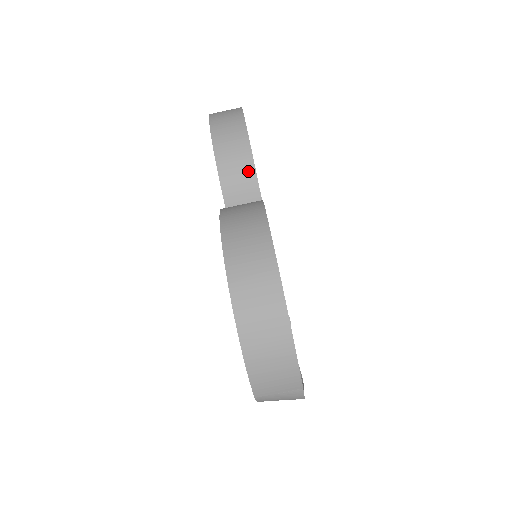
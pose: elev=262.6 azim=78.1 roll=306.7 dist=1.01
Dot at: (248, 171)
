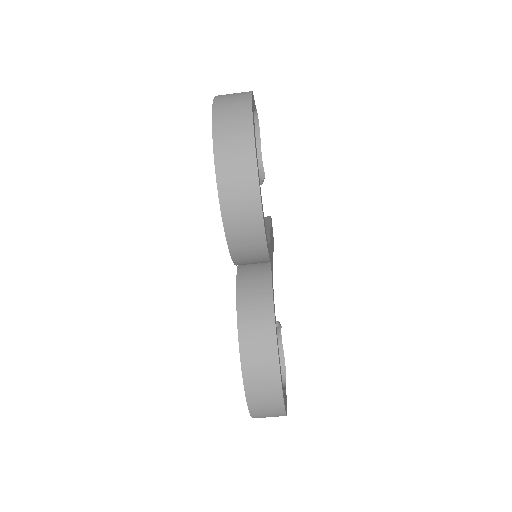
Dot at: (260, 250)
